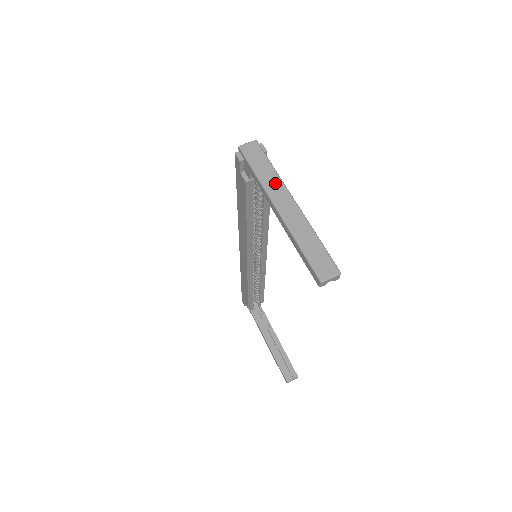
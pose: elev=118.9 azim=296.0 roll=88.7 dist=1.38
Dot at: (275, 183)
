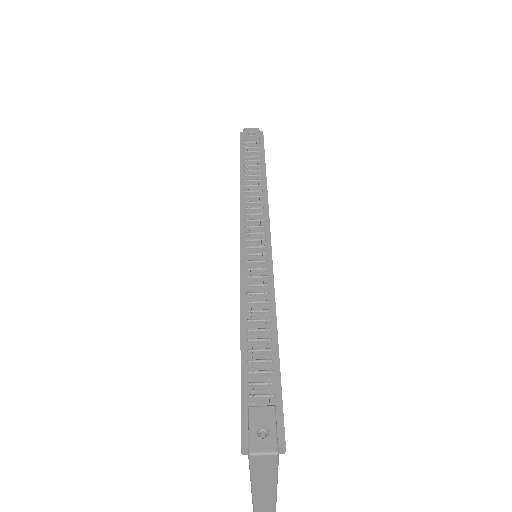
Dot at: (267, 482)
